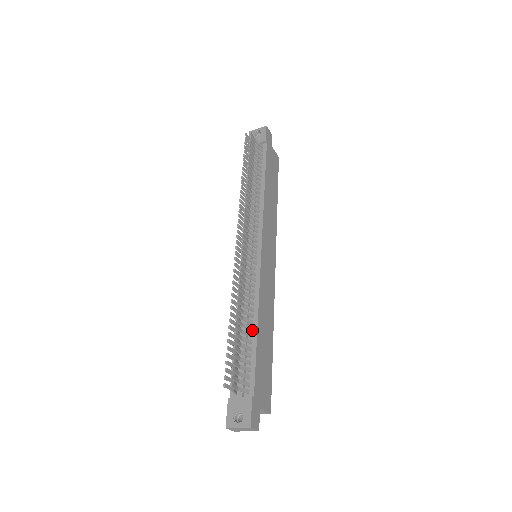
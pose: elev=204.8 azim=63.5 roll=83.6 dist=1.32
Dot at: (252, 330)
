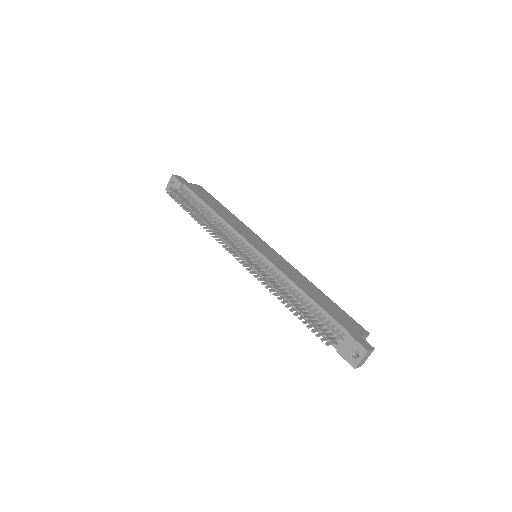
Dot at: (304, 299)
